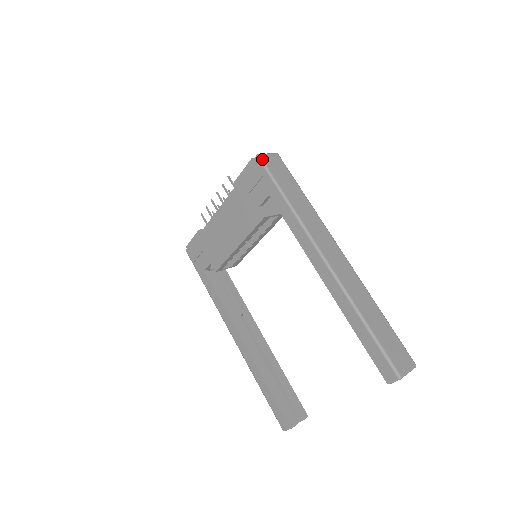
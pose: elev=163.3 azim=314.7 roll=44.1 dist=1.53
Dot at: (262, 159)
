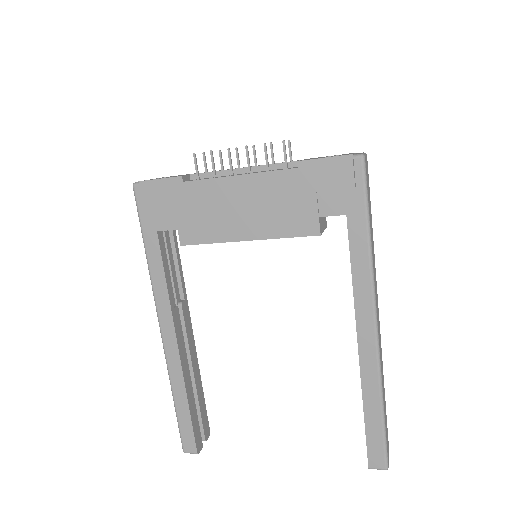
Dot at: occluded
